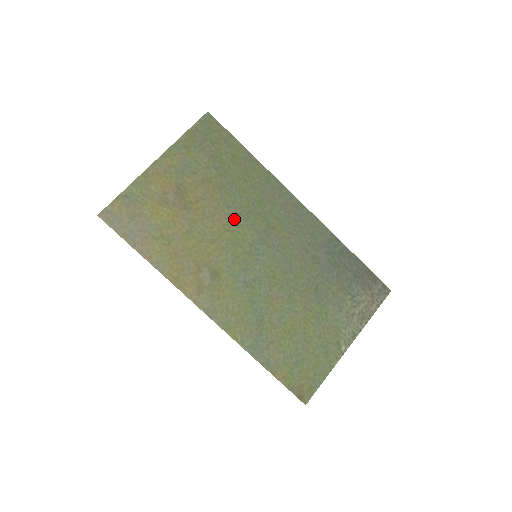
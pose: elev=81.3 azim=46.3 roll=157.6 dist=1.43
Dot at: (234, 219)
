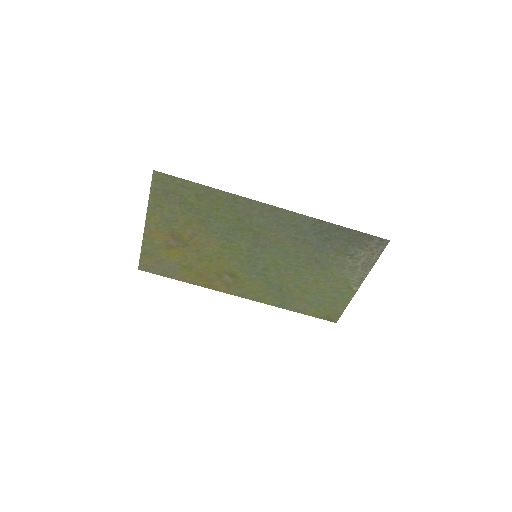
Dot at: (225, 239)
